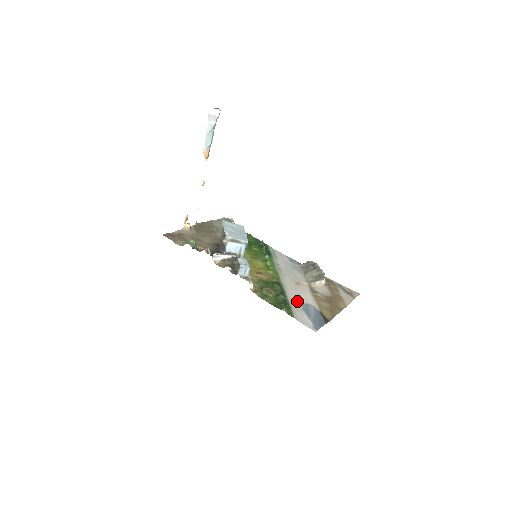
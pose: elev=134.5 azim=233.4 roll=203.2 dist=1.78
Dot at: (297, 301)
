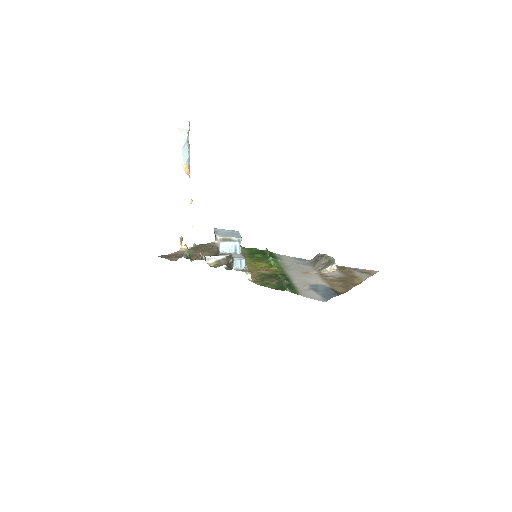
Dot at: (304, 284)
